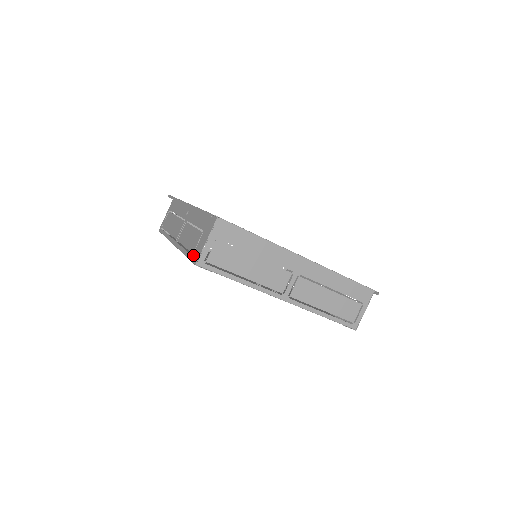
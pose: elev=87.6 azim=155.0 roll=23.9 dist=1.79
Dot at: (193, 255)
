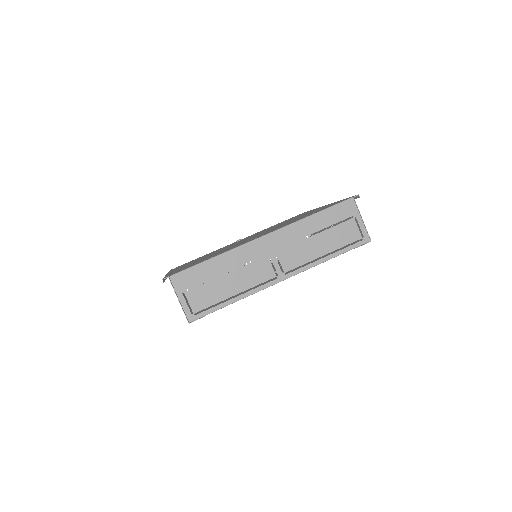
Dot at: occluded
